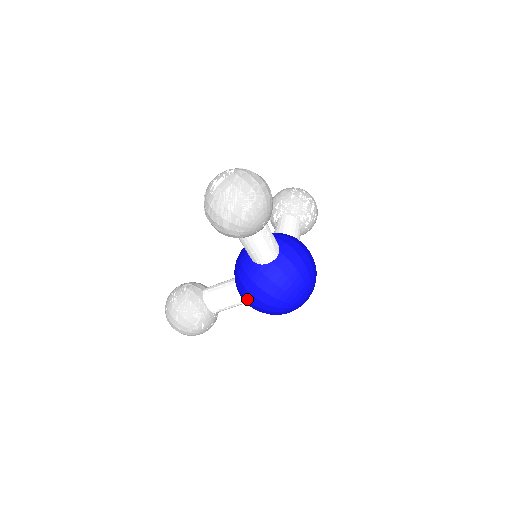
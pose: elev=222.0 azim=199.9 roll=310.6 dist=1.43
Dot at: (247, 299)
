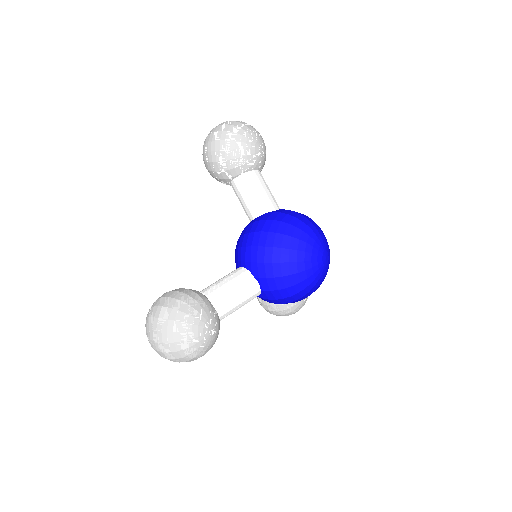
Dot at: occluded
